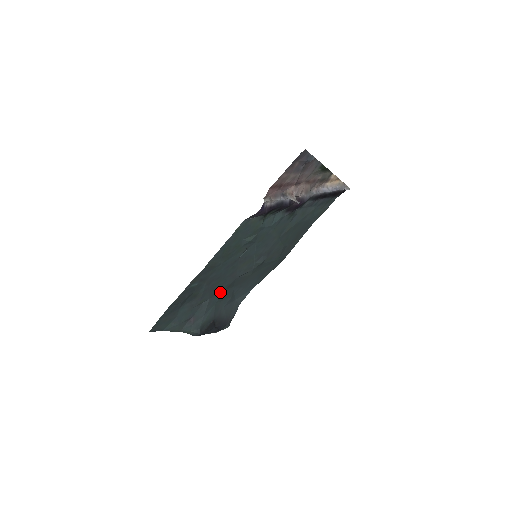
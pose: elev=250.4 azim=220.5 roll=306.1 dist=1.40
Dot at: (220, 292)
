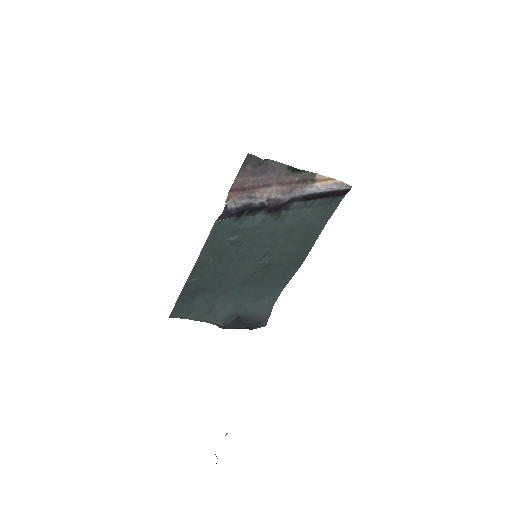
Dot at: (235, 289)
